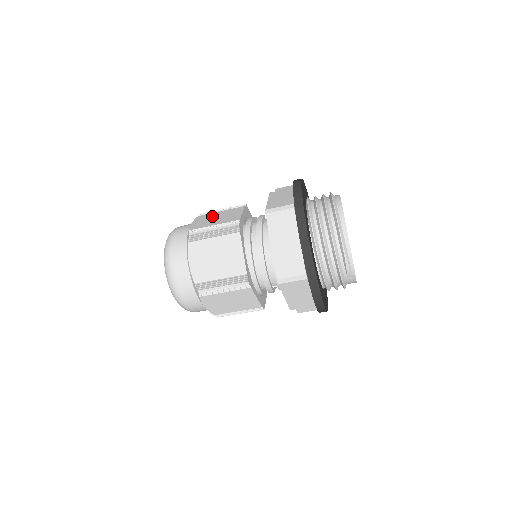
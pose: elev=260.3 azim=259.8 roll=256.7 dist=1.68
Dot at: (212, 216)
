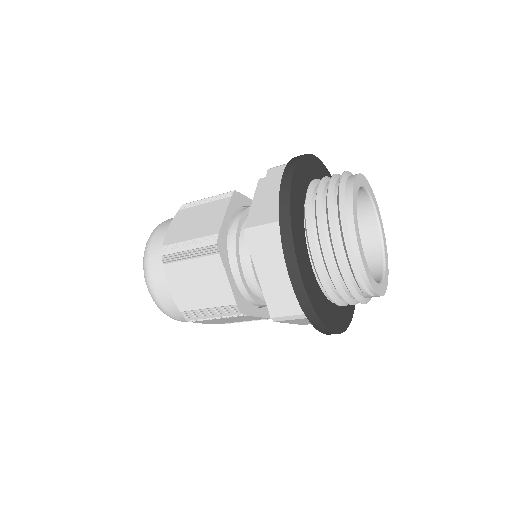
Dot at: (192, 215)
